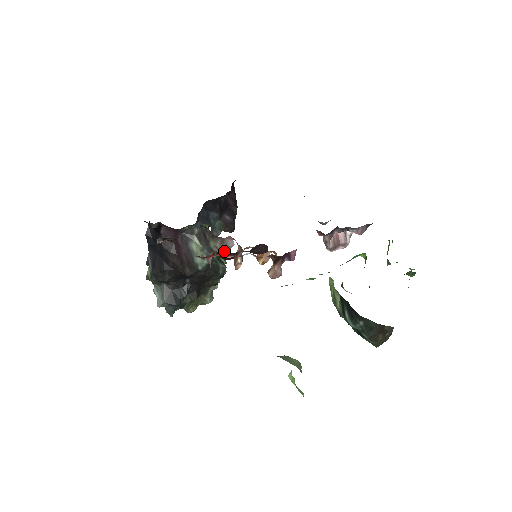
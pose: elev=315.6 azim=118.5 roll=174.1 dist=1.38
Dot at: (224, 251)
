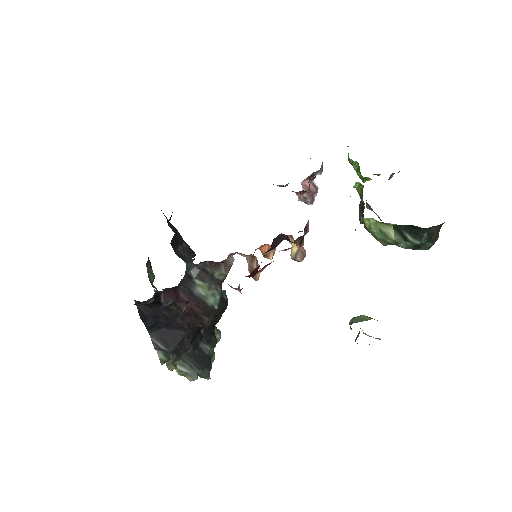
Dot at: occluded
